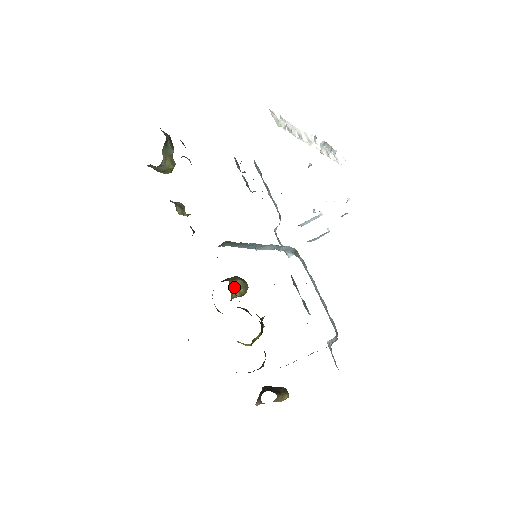
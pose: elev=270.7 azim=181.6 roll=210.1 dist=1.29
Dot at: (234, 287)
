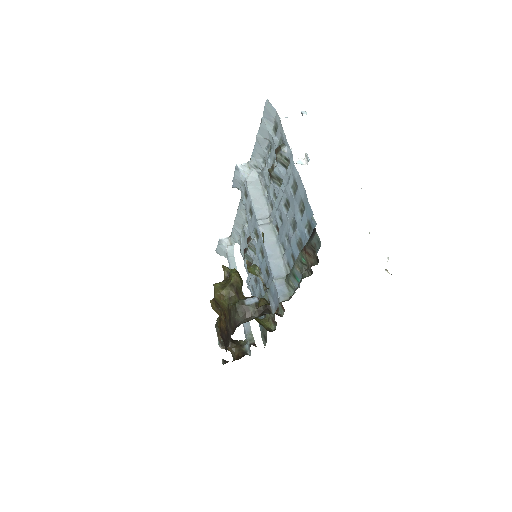
Dot at: occluded
